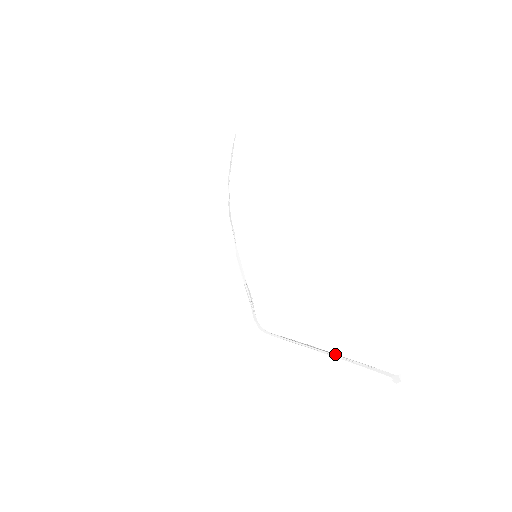
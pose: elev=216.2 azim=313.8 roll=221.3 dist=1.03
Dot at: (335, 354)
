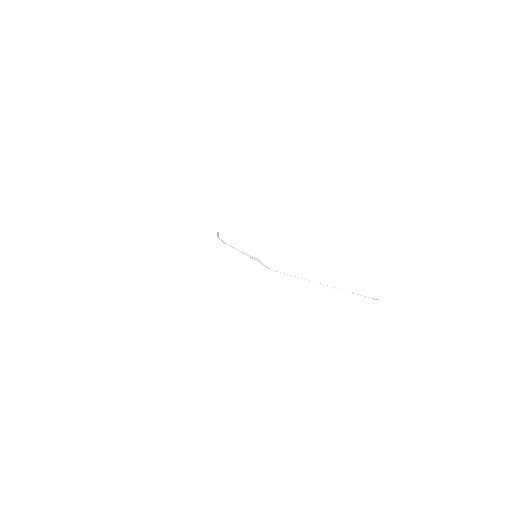
Dot at: (334, 287)
